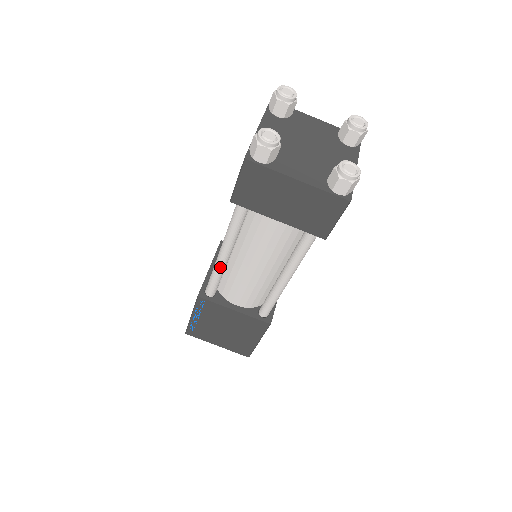
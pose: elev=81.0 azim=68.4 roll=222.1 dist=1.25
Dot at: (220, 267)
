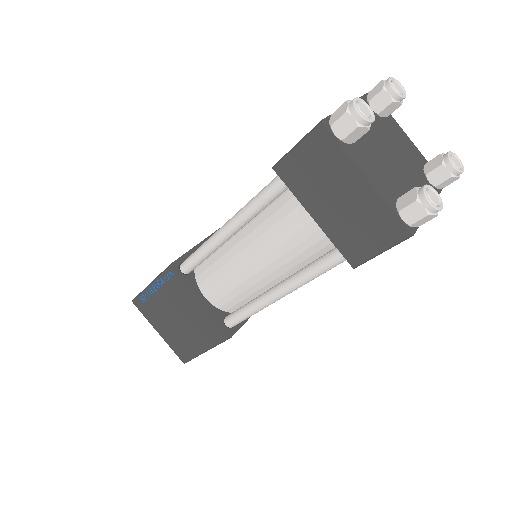
Dot at: (214, 243)
